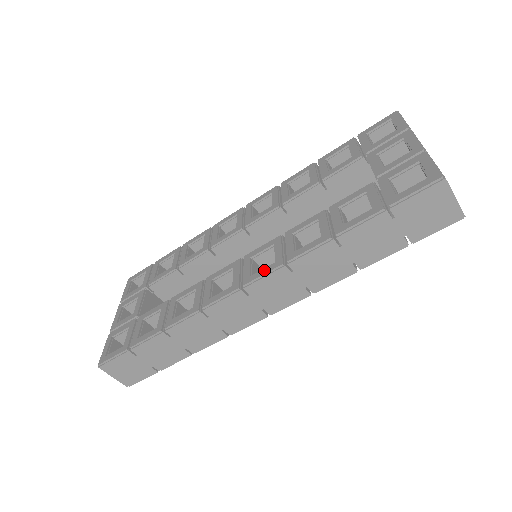
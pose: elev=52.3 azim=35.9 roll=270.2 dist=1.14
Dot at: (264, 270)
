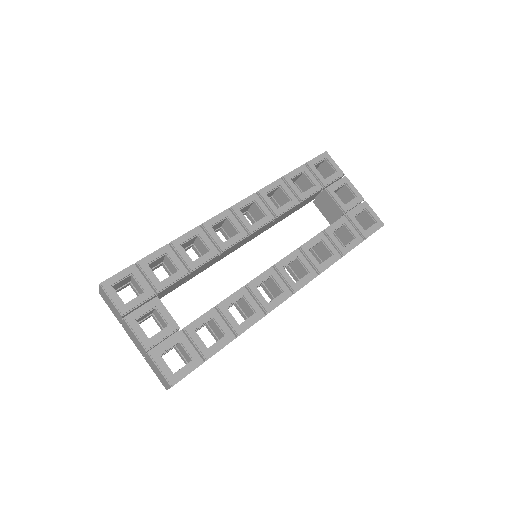
Dot at: (306, 279)
